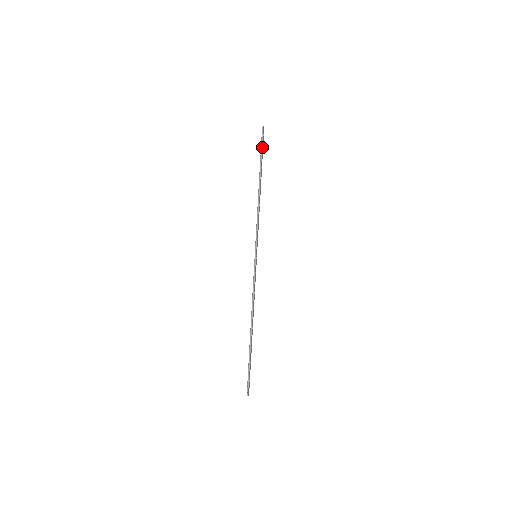
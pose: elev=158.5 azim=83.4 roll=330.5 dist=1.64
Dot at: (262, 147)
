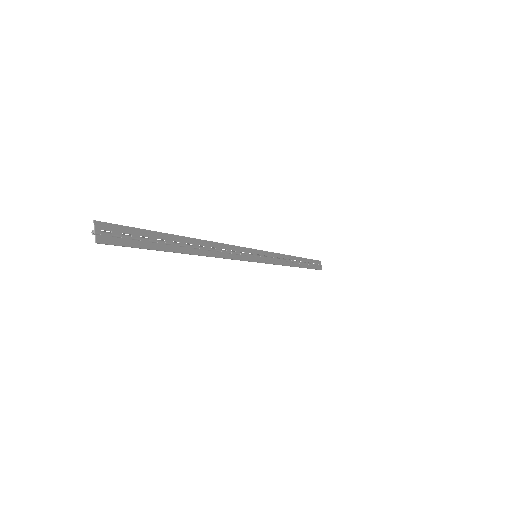
Dot at: (313, 262)
